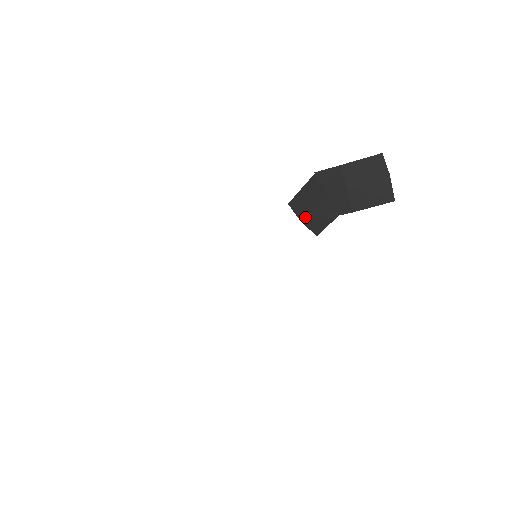
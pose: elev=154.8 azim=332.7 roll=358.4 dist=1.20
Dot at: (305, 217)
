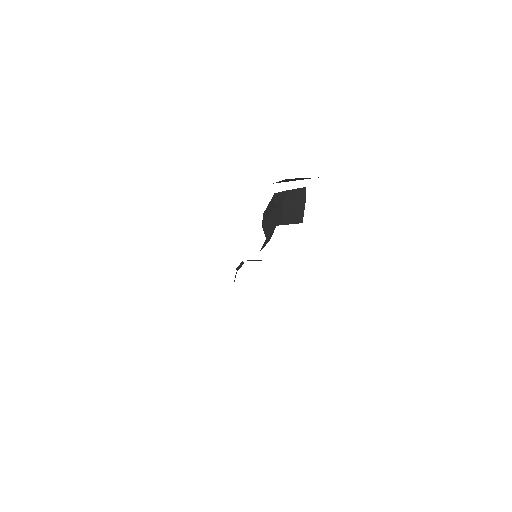
Dot at: (264, 224)
